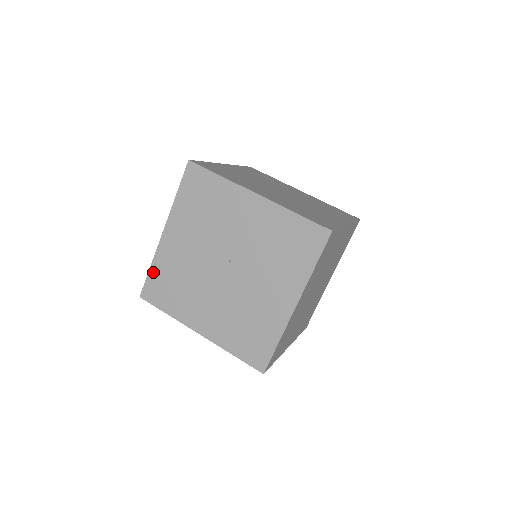
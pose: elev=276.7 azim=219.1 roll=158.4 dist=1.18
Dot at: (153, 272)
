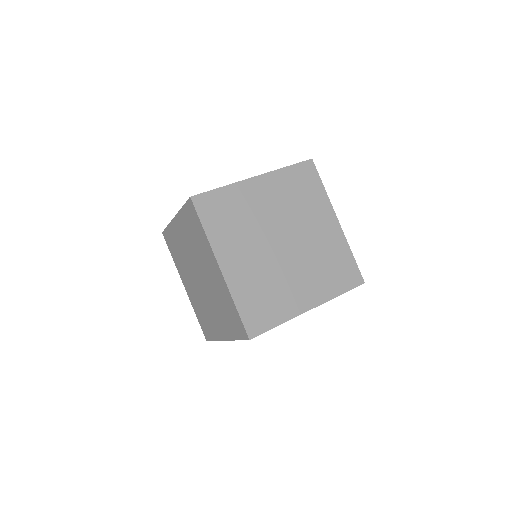
Dot at: occluded
